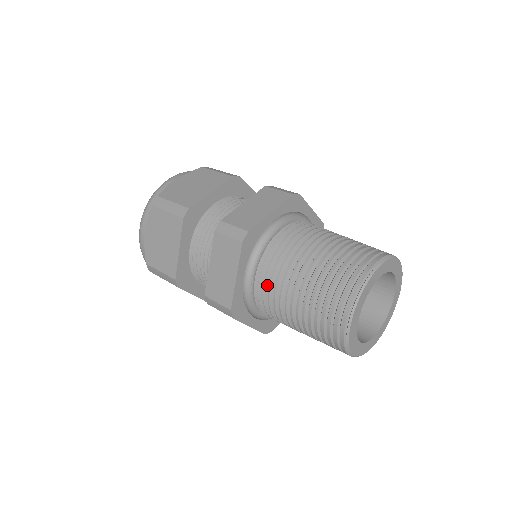
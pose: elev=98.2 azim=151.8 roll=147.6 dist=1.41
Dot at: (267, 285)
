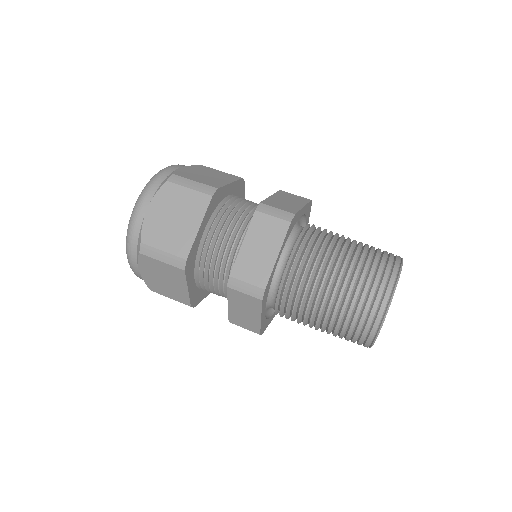
Dot at: (288, 312)
